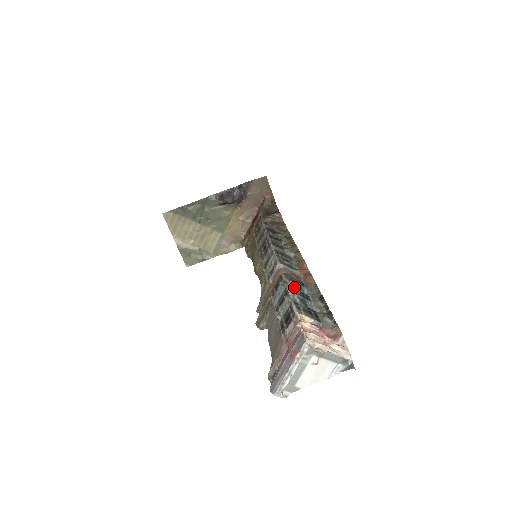
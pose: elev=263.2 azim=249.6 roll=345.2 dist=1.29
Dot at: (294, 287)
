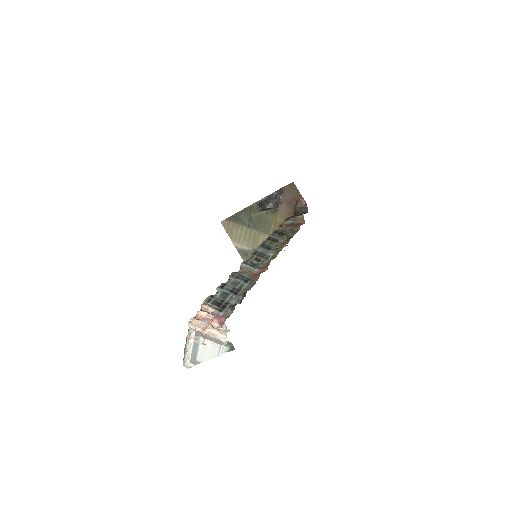
Dot at: (231, 283)
